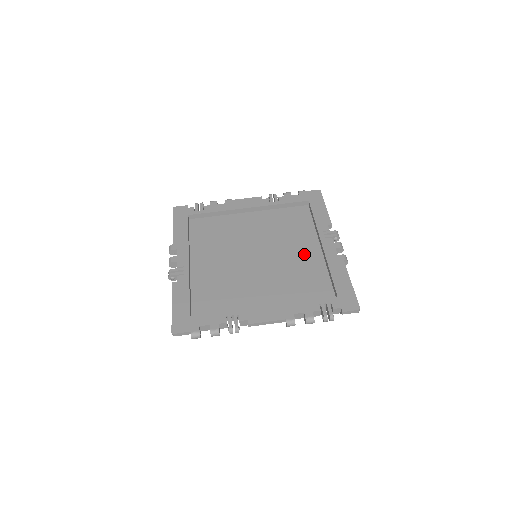
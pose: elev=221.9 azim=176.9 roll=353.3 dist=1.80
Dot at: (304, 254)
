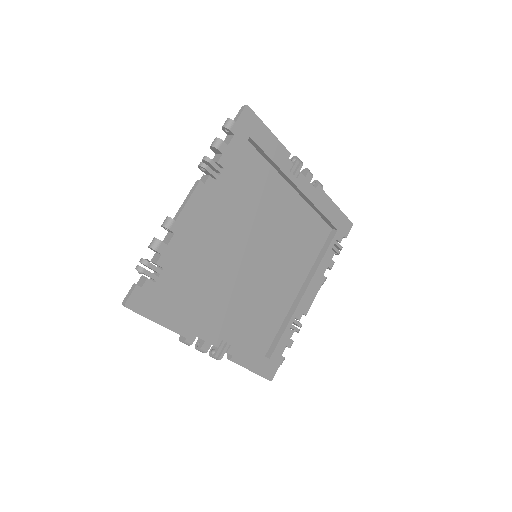
Dot at: (287, 210)
